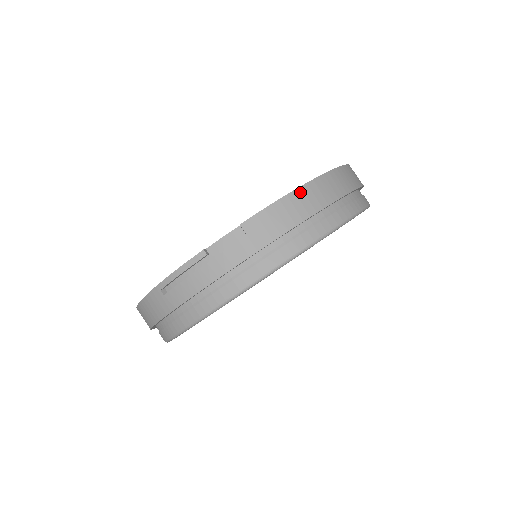
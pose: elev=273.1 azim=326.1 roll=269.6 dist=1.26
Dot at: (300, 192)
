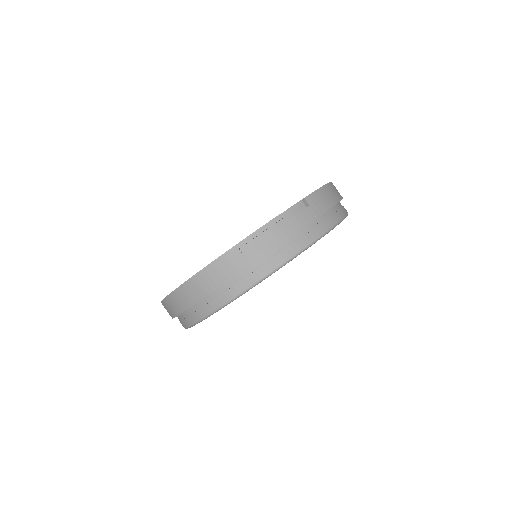
Dot at: (329, 186)
